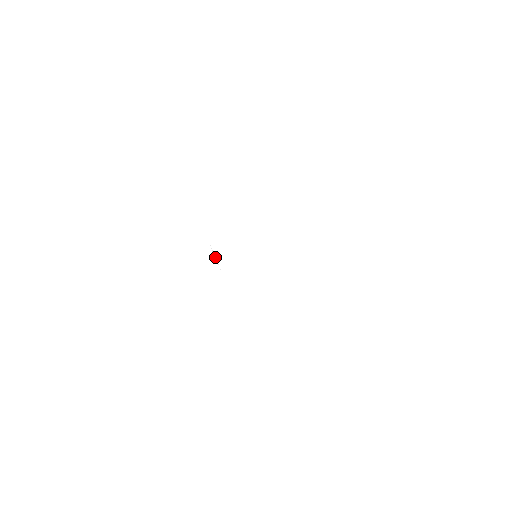
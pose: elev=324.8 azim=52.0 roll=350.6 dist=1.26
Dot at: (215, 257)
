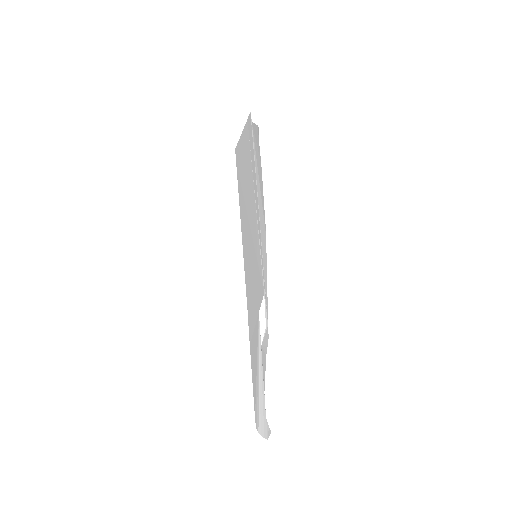
Dot at: (265, 333)
